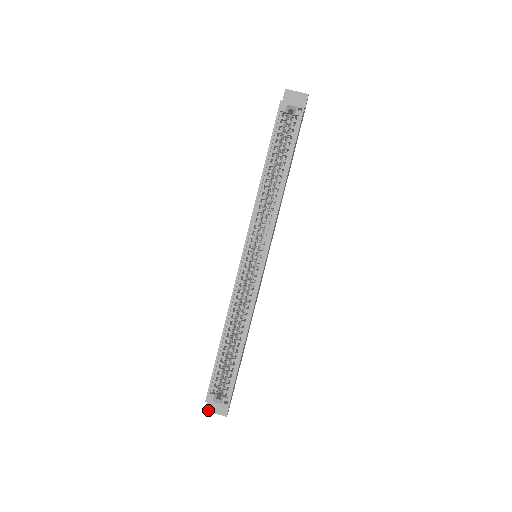
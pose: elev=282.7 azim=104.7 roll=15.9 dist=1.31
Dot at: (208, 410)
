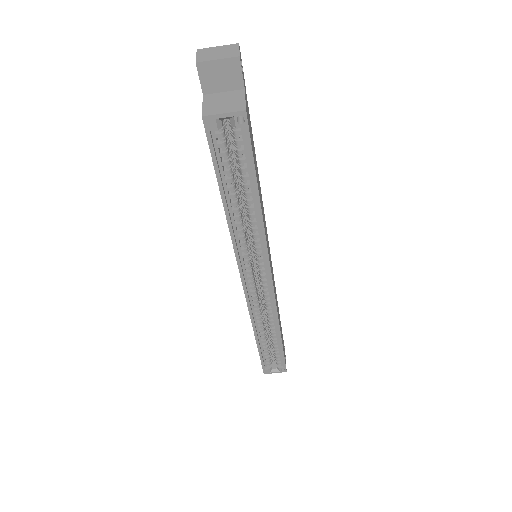
Dot at: occluded
